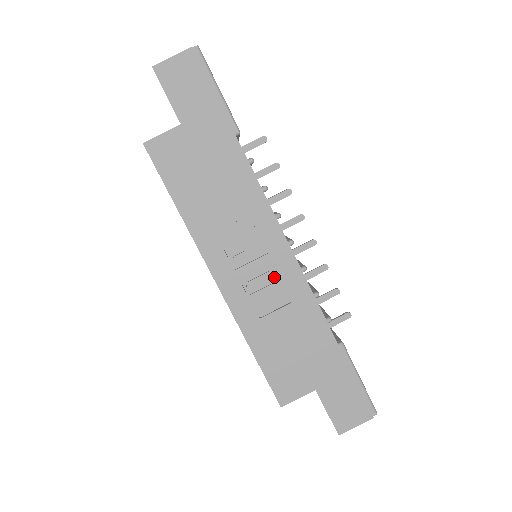
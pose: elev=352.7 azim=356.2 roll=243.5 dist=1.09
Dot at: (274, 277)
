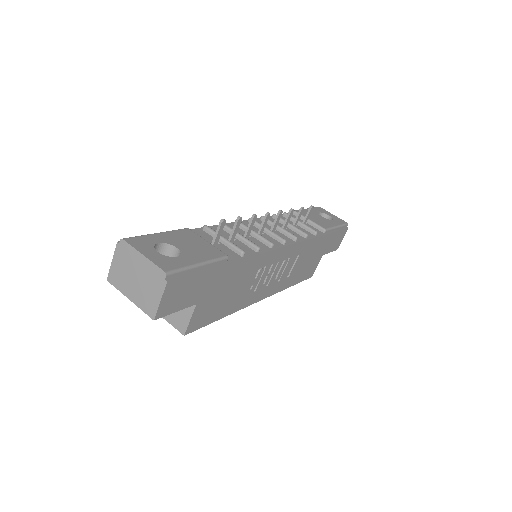
Dot at: (287, 262)
